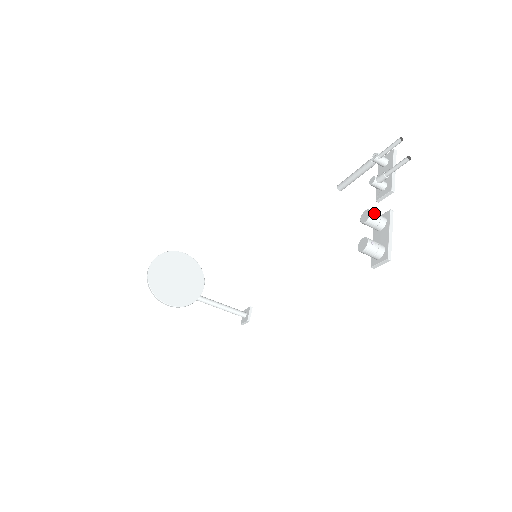
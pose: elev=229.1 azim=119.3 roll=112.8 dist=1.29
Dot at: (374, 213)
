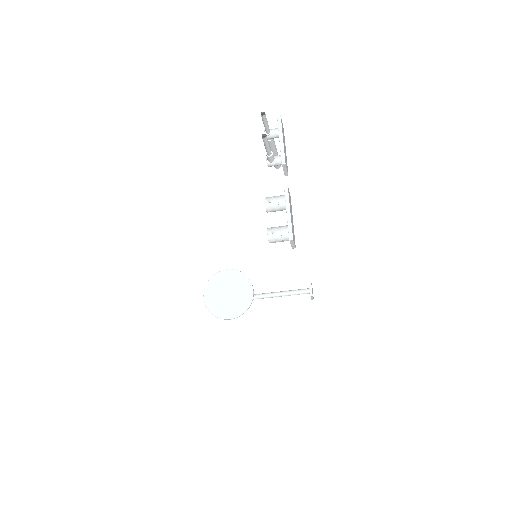
Dot at: (268, 200)
